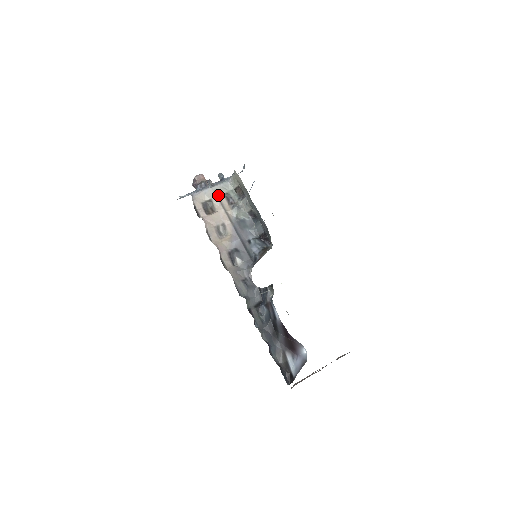
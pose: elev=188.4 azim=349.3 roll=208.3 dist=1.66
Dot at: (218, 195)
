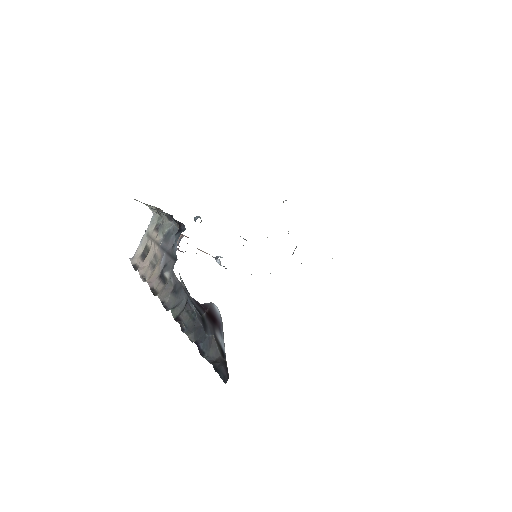
Dot at: (149, 235)
